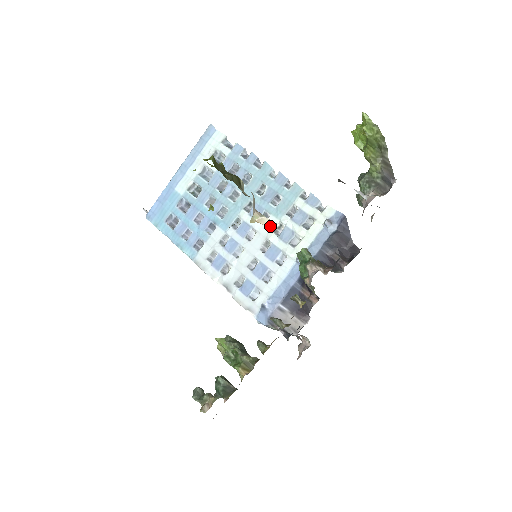
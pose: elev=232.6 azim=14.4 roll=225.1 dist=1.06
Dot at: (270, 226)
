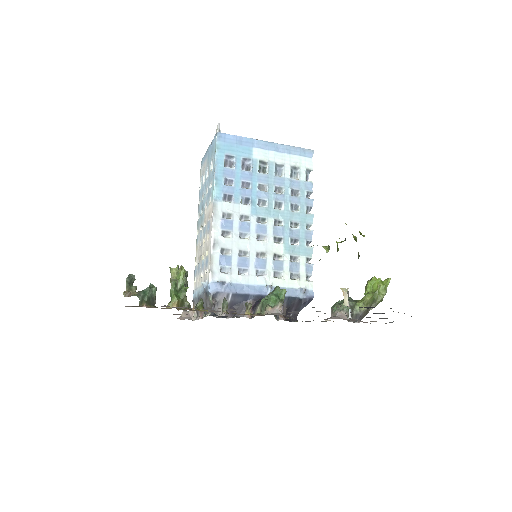
Dot at: (346, 303)
